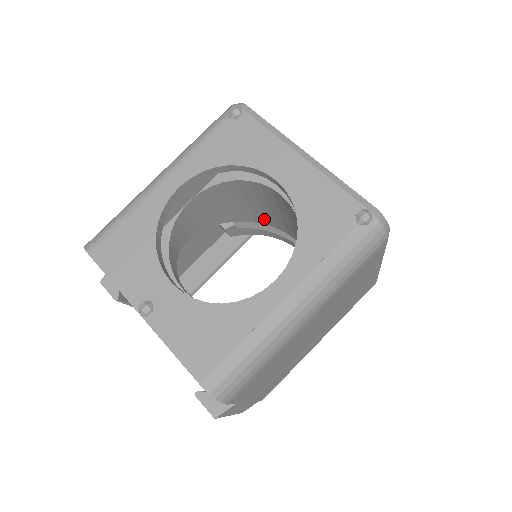
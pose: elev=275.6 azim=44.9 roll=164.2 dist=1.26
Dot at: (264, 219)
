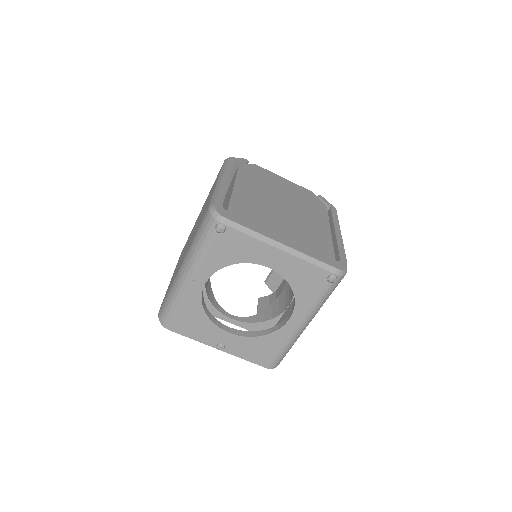
Dot at: occluded
